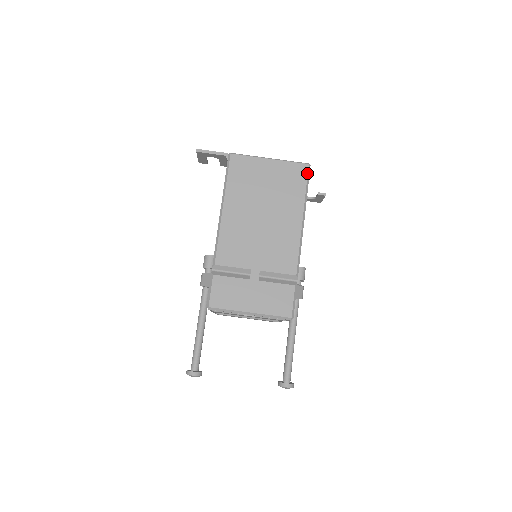
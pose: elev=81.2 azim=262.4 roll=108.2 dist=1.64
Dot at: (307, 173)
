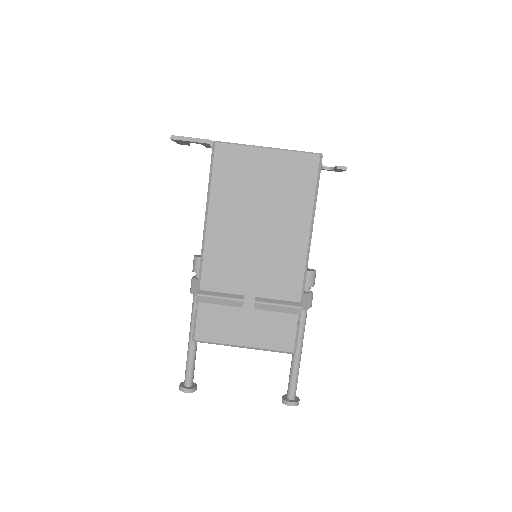
Dot at: (318, 167)
